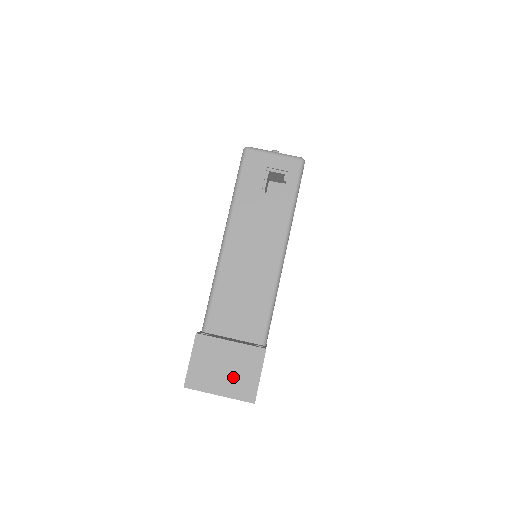
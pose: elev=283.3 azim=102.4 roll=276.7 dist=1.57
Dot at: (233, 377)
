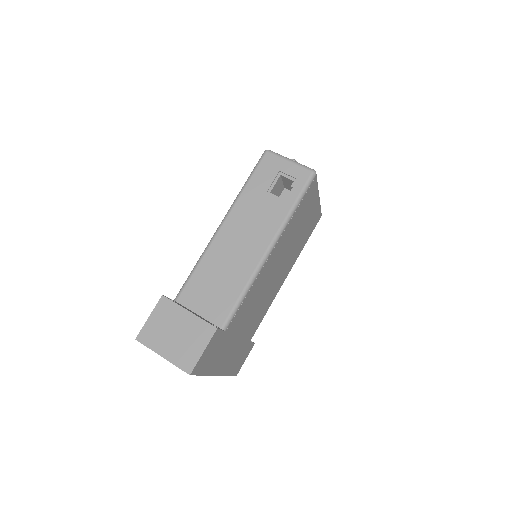
Dot at: (180, 344)
